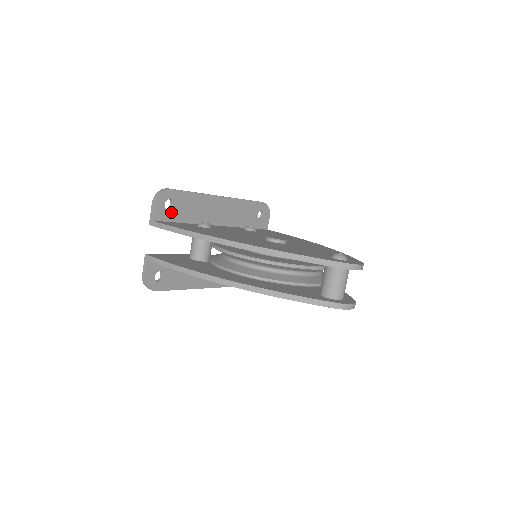
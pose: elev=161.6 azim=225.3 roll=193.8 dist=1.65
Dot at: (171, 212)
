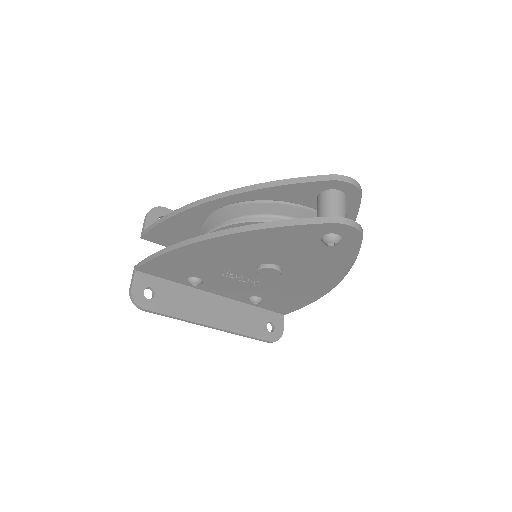
Dot at: occluded
